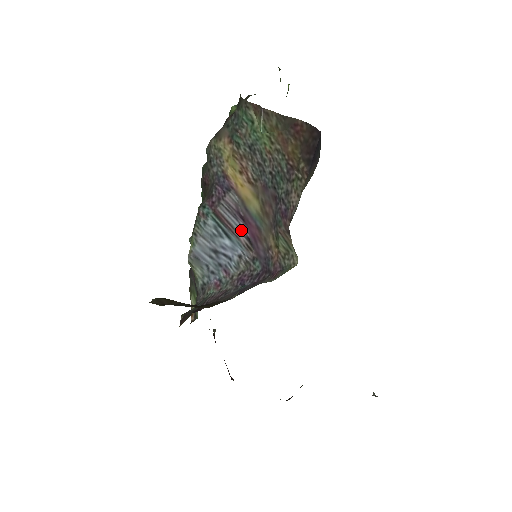
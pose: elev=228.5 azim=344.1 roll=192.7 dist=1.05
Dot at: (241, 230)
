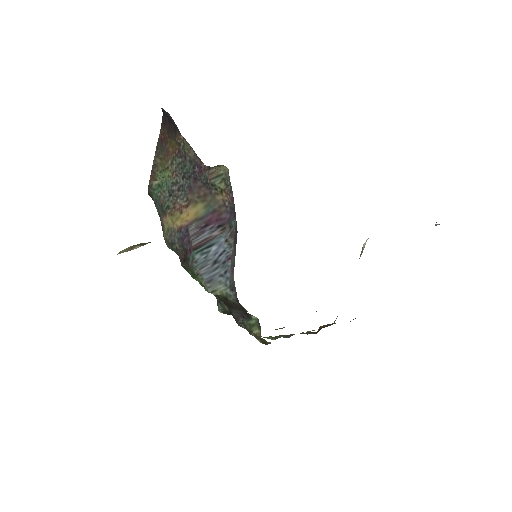
Dot at: (212, 231)
